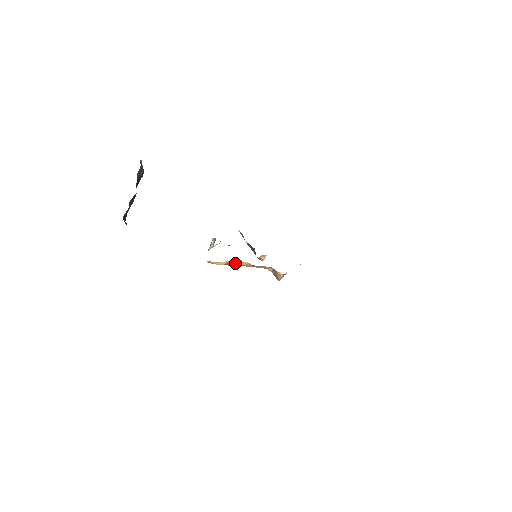
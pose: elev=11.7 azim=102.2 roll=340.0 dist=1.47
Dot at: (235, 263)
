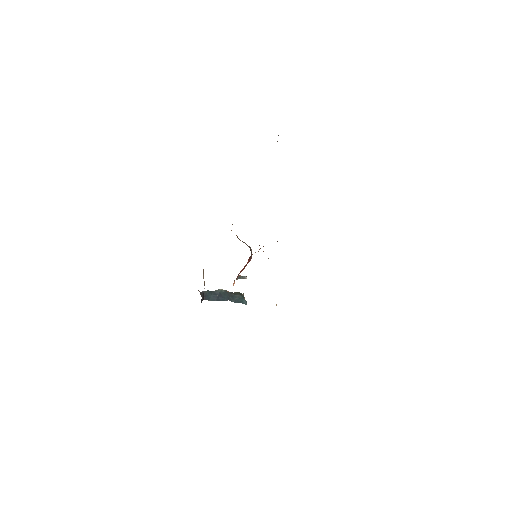
Dot at: occluded
